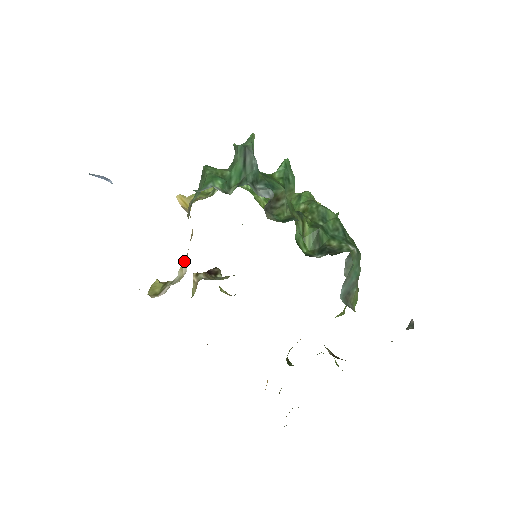
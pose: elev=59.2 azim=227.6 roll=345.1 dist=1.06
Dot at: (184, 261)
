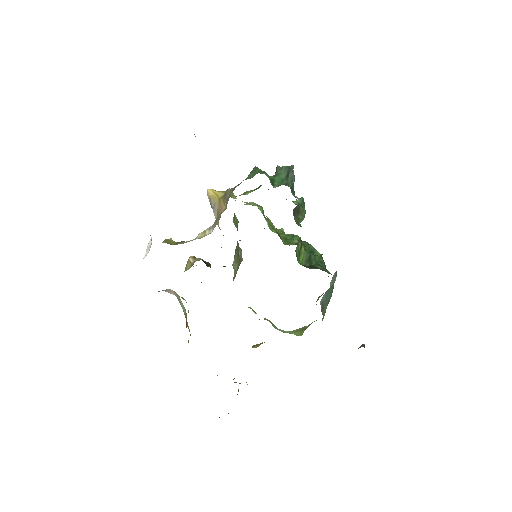
Dot at: (209, 227)
